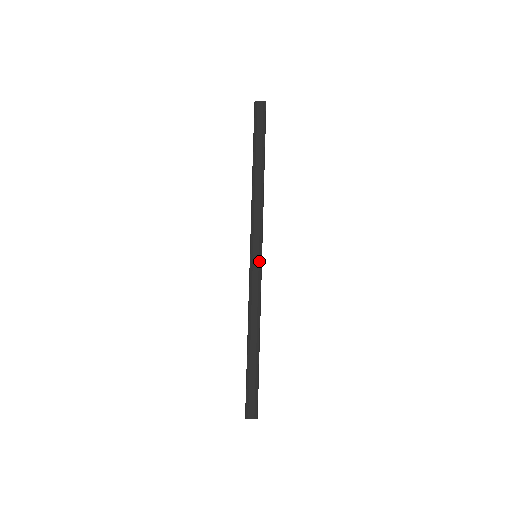
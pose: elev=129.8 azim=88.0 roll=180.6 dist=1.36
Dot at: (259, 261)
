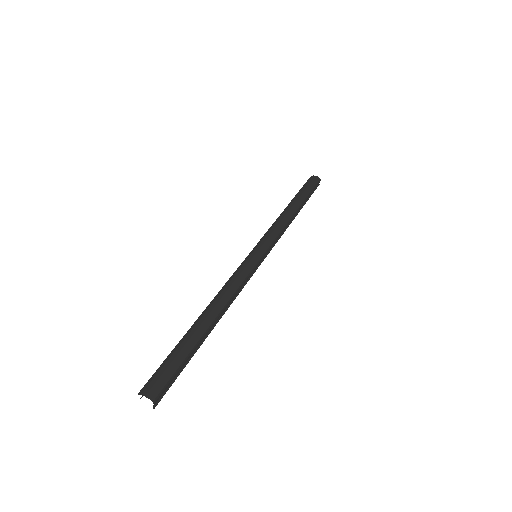
Dot at: (257, 258)
